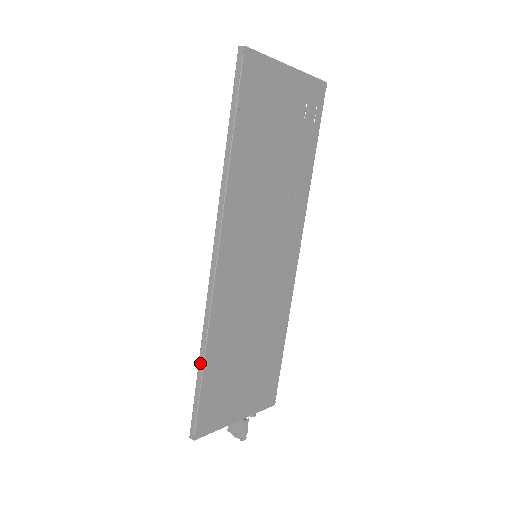
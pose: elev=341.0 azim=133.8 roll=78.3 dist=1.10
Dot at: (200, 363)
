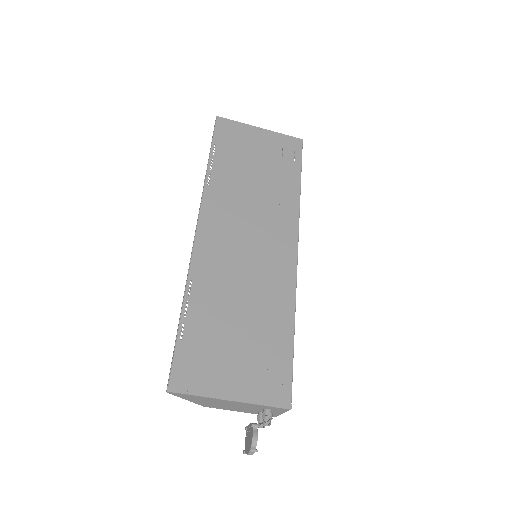
Dot at: (180, 313)
